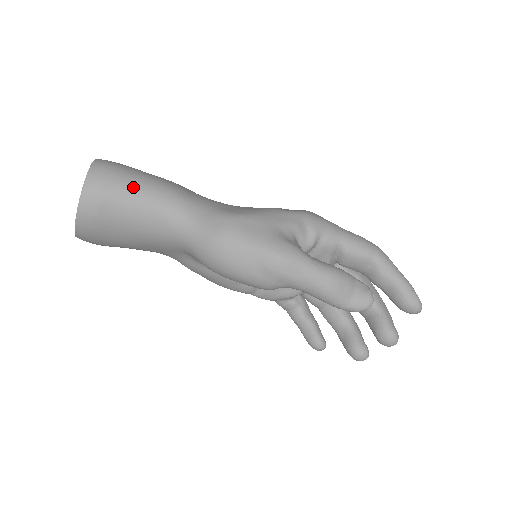
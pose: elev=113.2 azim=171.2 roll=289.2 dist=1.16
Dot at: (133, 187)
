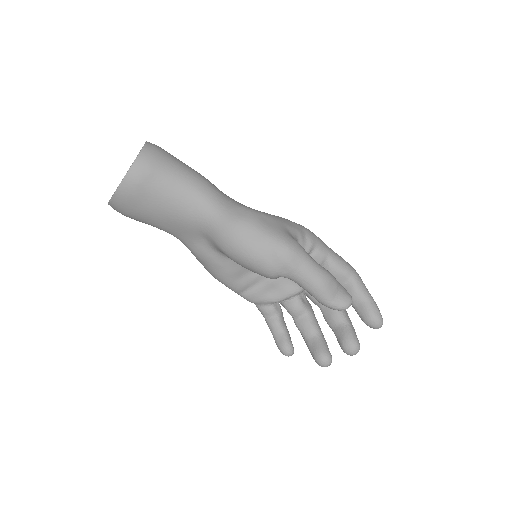
Dot at: (177, 169)
